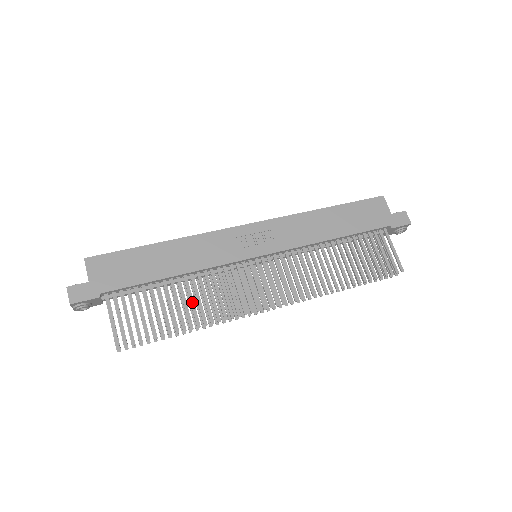
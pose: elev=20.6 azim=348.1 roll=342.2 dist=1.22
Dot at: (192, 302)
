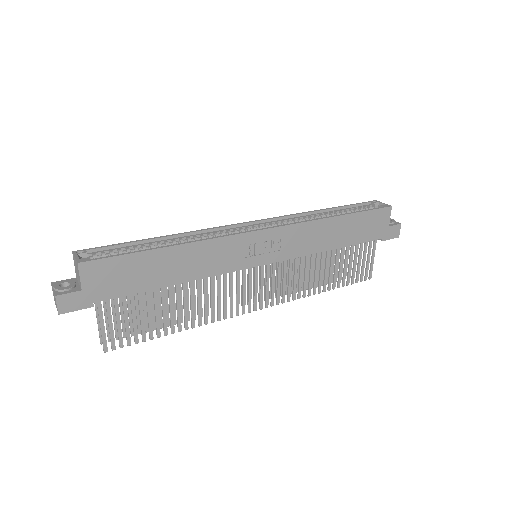
Dot at: (186, 307)
